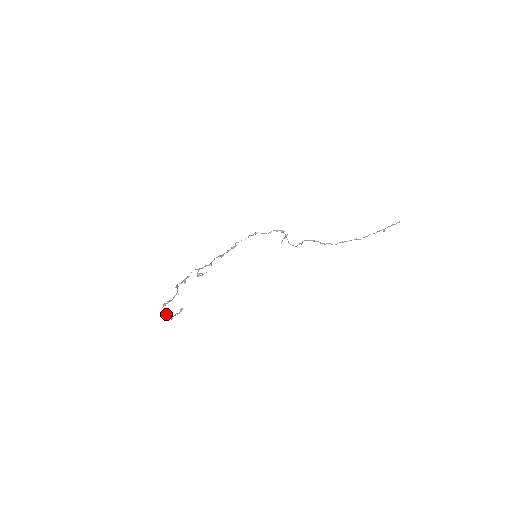
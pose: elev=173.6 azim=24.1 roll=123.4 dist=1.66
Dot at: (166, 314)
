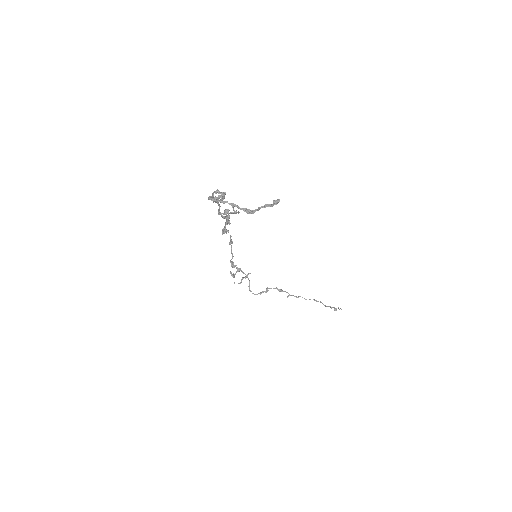
Dot at: occluded
